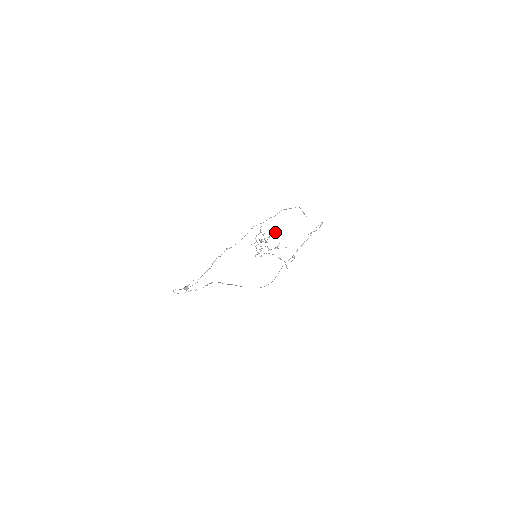
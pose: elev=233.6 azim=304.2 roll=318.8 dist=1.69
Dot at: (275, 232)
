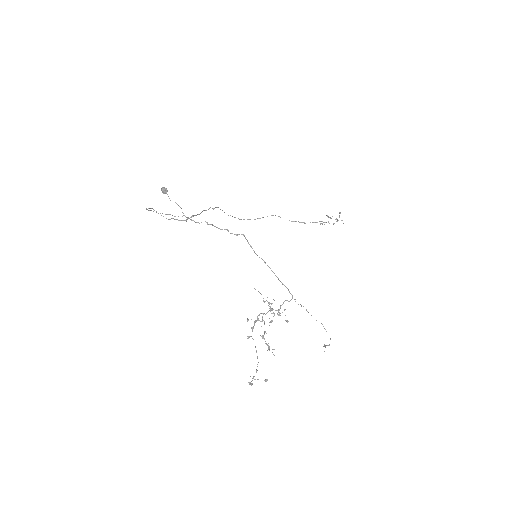
Dot at: occluded
